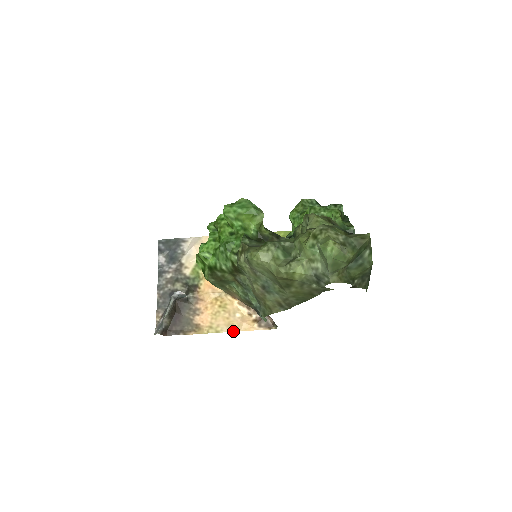
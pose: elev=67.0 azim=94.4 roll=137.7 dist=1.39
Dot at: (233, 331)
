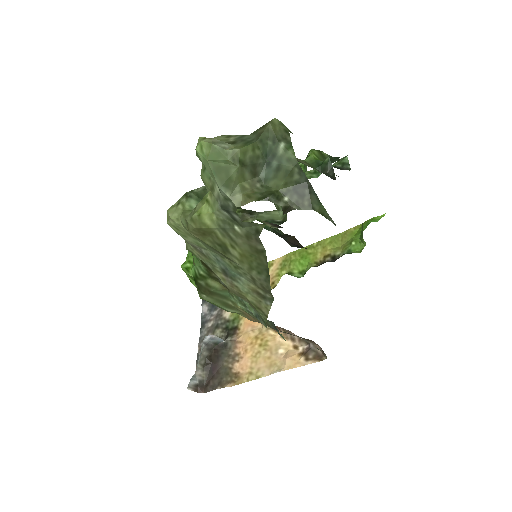
Dot at: (275, 372)
